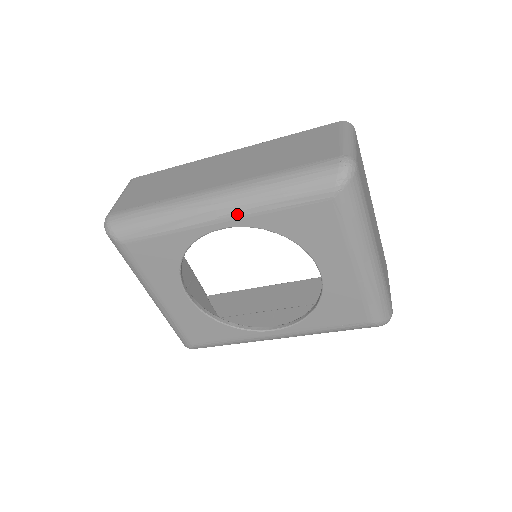
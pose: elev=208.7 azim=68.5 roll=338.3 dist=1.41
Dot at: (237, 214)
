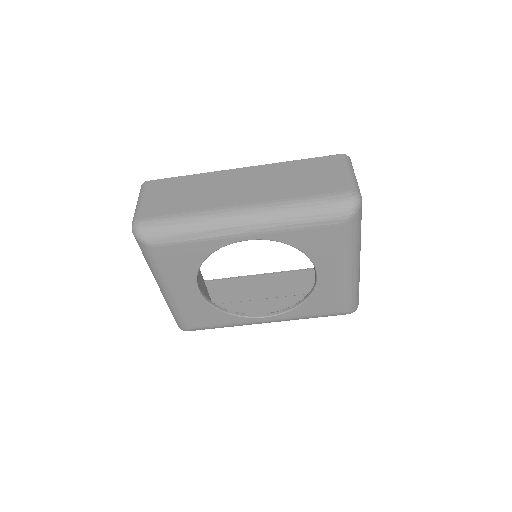
Dot at: (263, 230)
